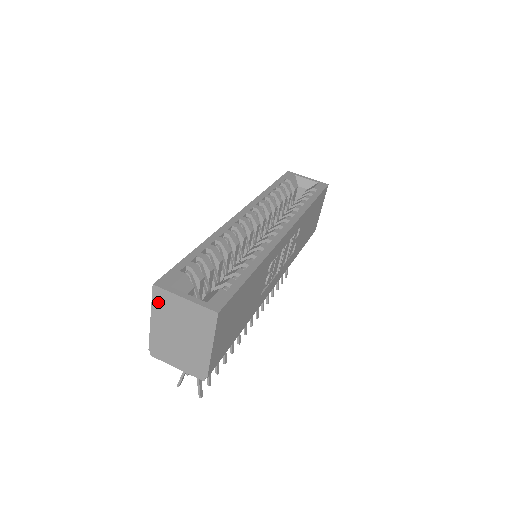
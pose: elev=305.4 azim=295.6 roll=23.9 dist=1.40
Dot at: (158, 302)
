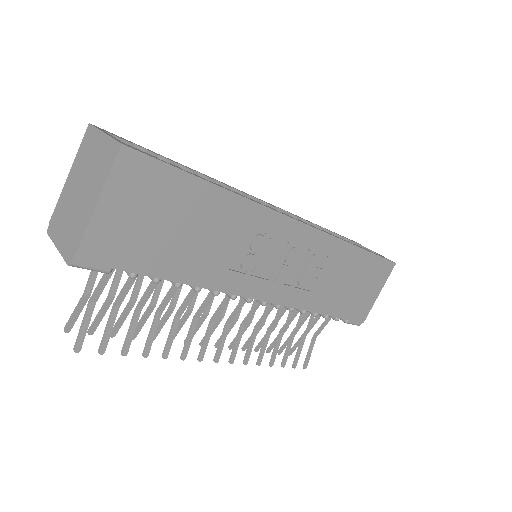
Dot at: (83, 147)
